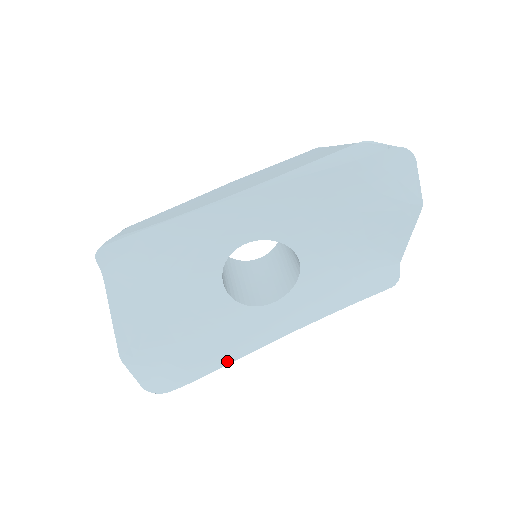
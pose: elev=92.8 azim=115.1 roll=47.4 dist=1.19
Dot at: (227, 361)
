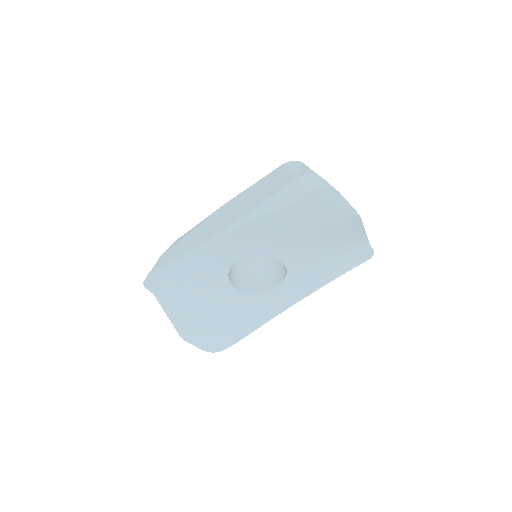
Dot at: (256, 327)
